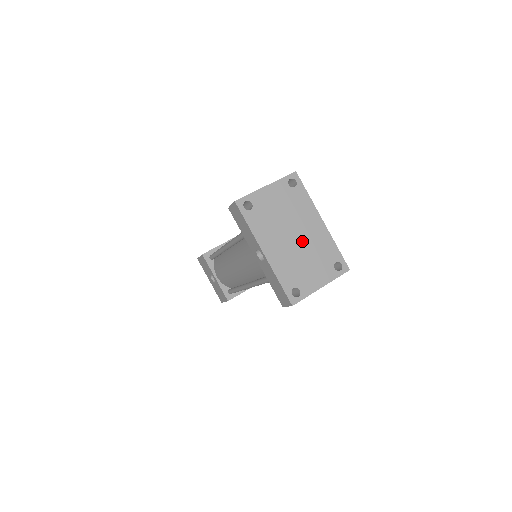
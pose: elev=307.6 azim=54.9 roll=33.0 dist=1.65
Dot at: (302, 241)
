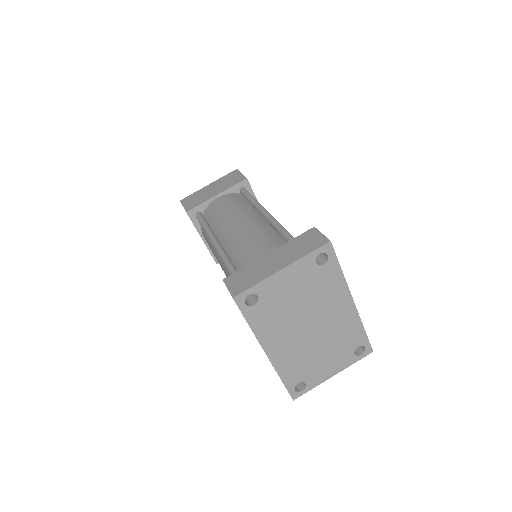
Dot at: (320, 331)
